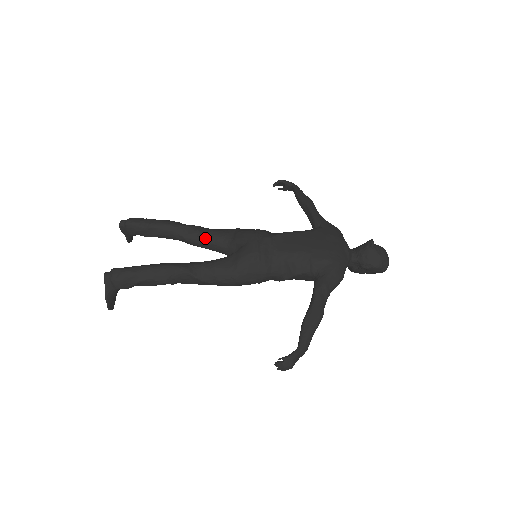
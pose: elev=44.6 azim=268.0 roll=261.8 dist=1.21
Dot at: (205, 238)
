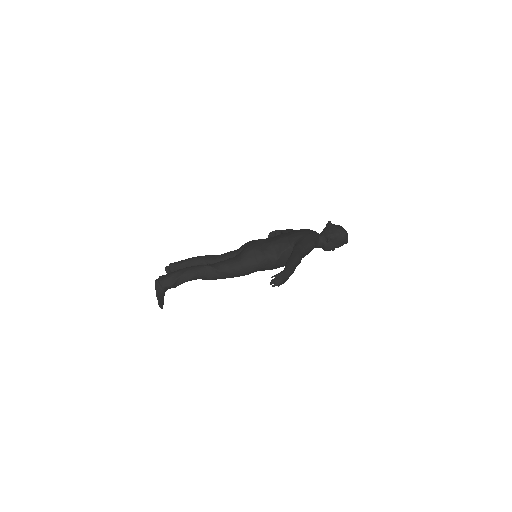
Dot at: (221, 257)
